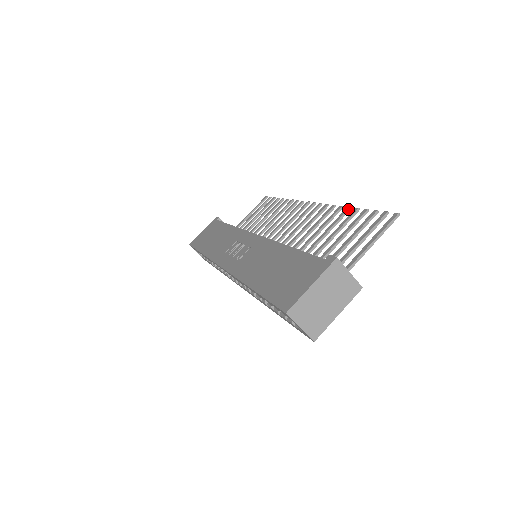
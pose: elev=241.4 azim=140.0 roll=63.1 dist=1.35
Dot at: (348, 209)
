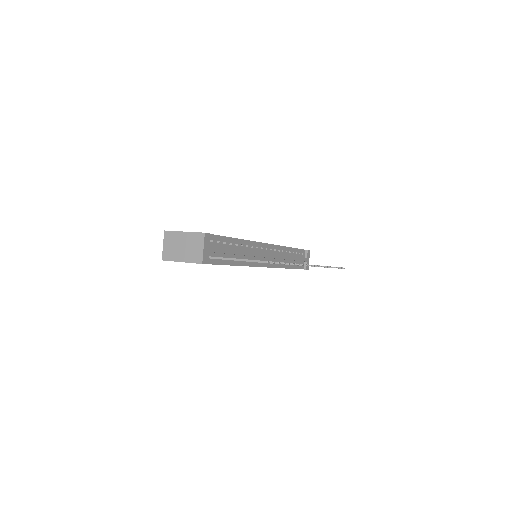
Dot at: (291, 263)
